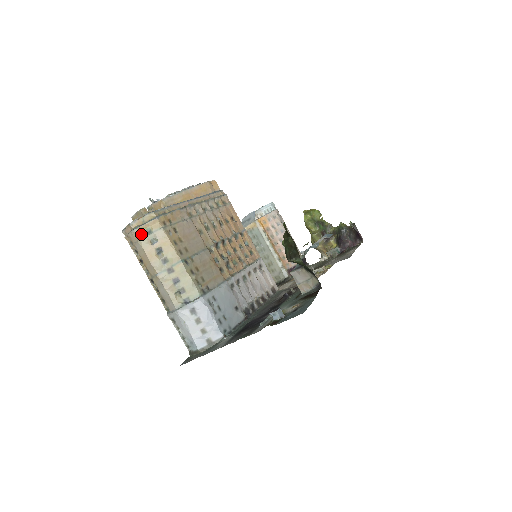
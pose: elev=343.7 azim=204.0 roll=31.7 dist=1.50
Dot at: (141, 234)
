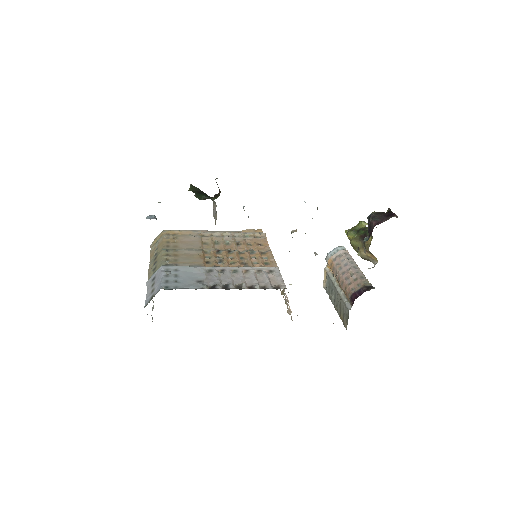
Dot at: (153, 245)
